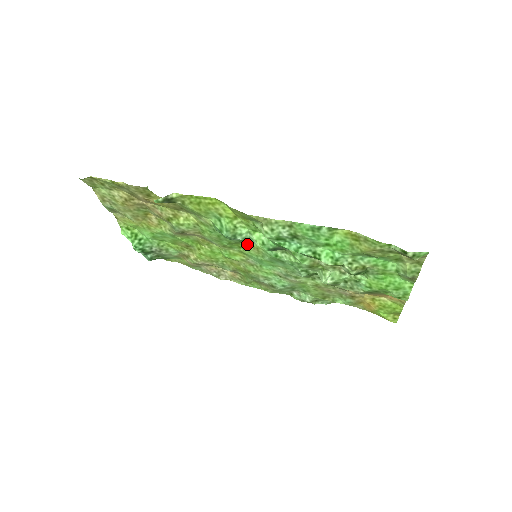
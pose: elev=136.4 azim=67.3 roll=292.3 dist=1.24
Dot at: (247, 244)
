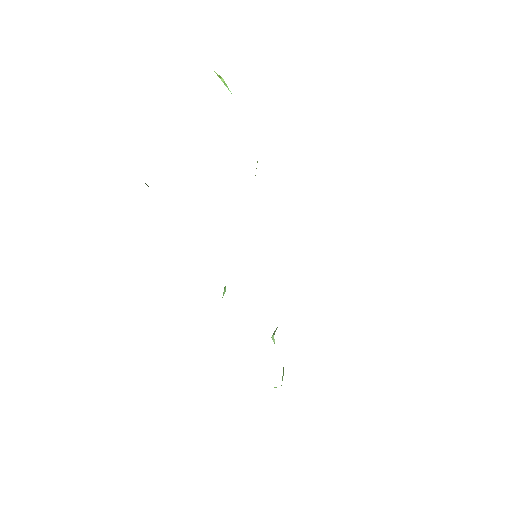
Dot at: occluded
